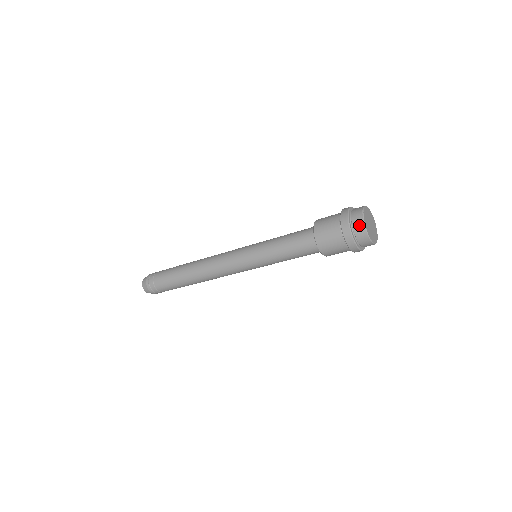
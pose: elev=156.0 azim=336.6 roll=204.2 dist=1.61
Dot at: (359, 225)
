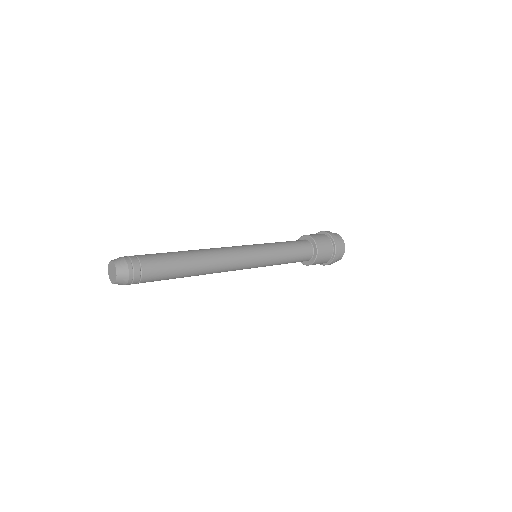
Dot at: (338, 236)
